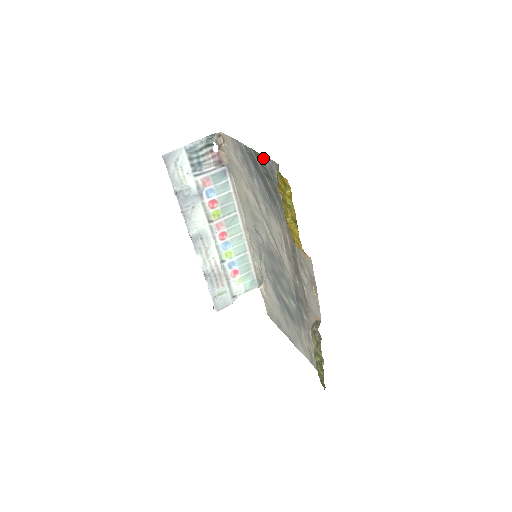
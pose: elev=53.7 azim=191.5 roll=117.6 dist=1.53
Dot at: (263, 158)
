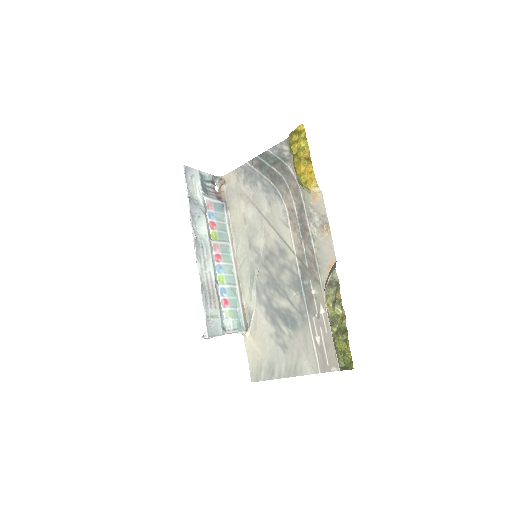
Dot at: (271, 150)
